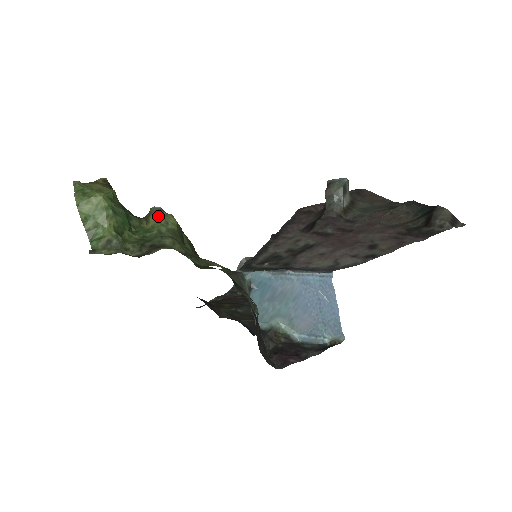
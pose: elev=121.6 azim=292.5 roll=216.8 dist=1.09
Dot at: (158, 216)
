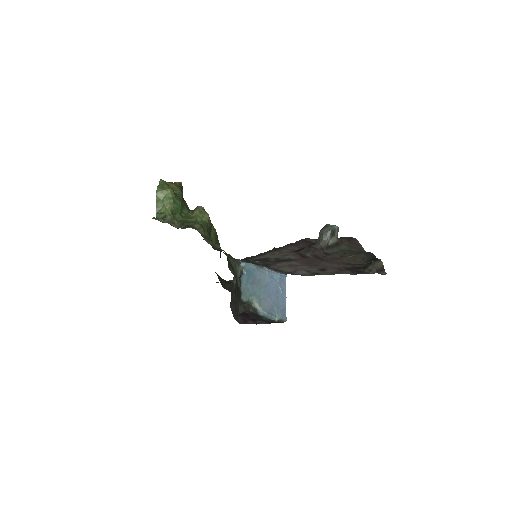
Dot at: (199, 212)
